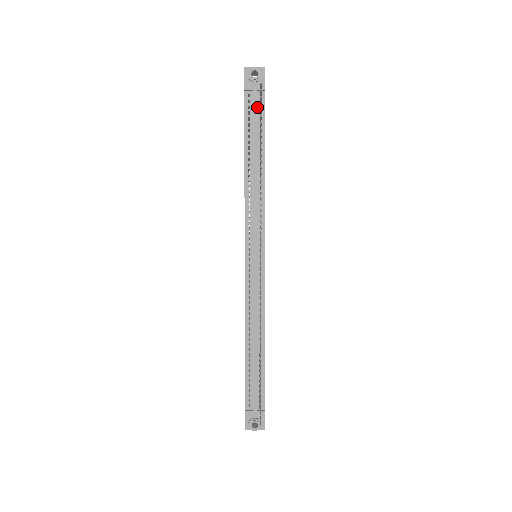
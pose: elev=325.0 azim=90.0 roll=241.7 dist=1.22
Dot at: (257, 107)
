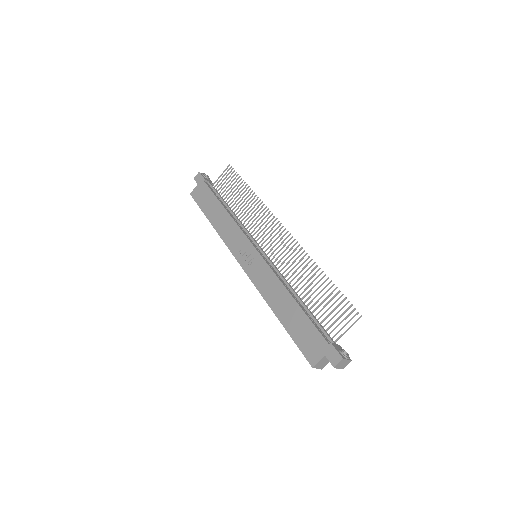
Dot at: (213, 189)
